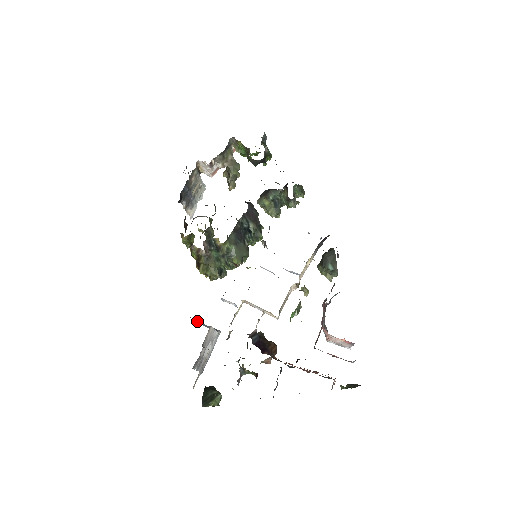
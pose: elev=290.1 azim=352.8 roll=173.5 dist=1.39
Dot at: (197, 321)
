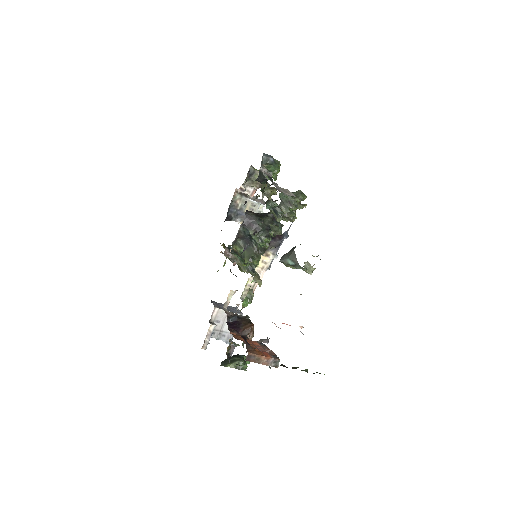
Dot at: (236, 306)
